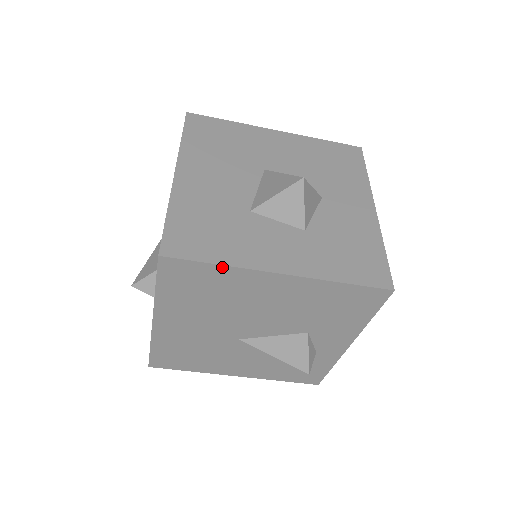
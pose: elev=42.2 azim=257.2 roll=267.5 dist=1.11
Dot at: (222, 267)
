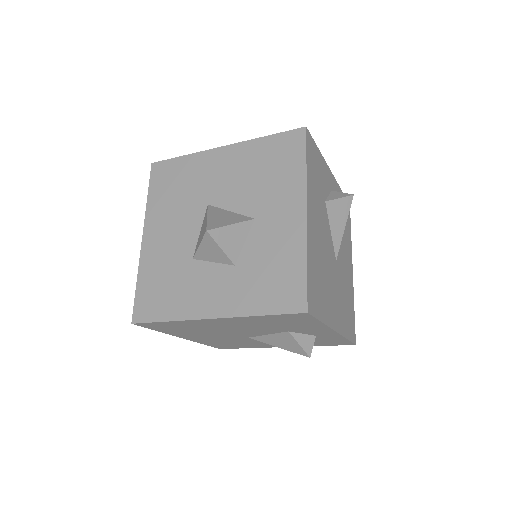
Dot at: (172, 322)
